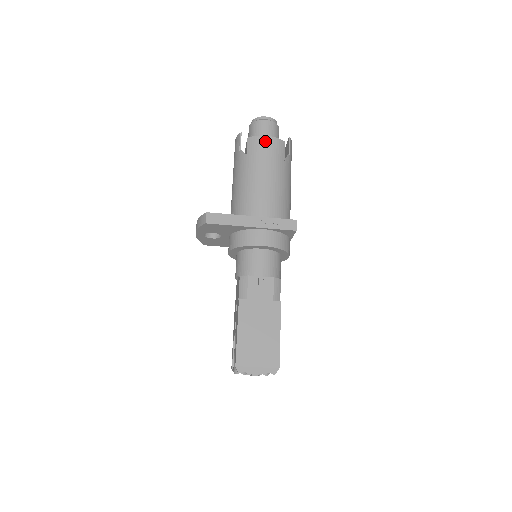
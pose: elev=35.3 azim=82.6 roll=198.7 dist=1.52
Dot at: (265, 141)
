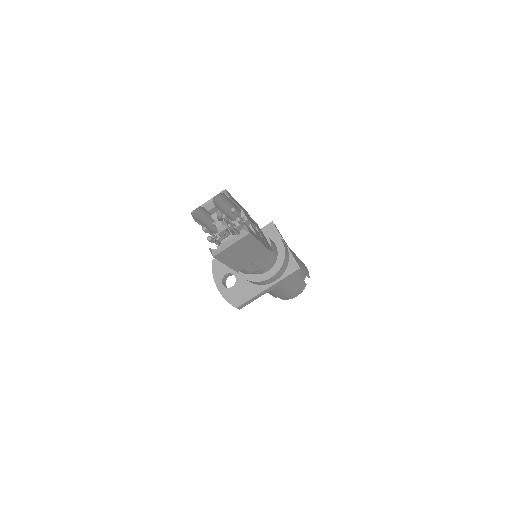
Dot at: occluded
